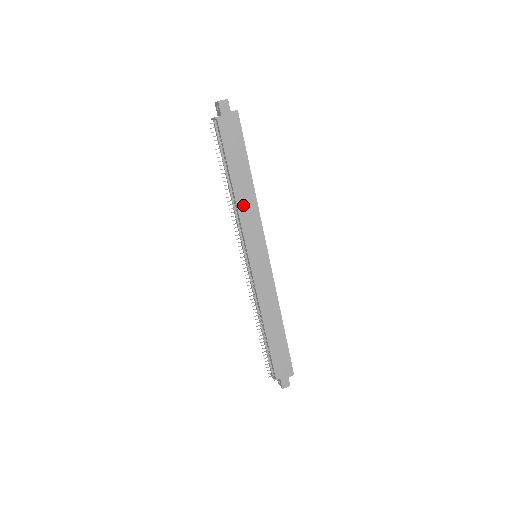
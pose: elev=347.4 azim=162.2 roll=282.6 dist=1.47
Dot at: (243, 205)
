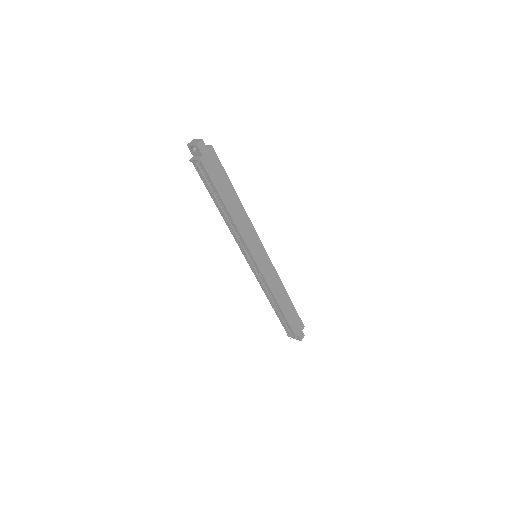
Dot at: (239, 222)
